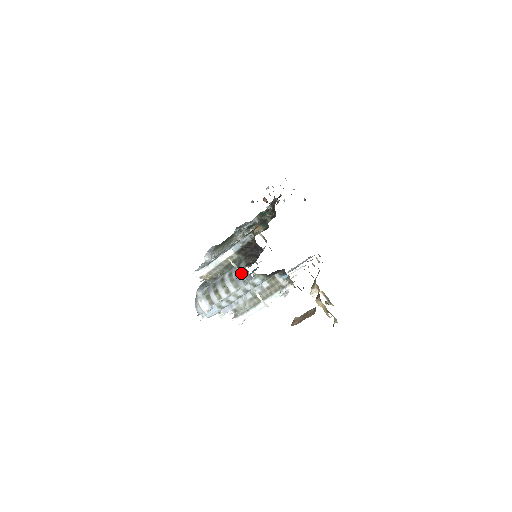
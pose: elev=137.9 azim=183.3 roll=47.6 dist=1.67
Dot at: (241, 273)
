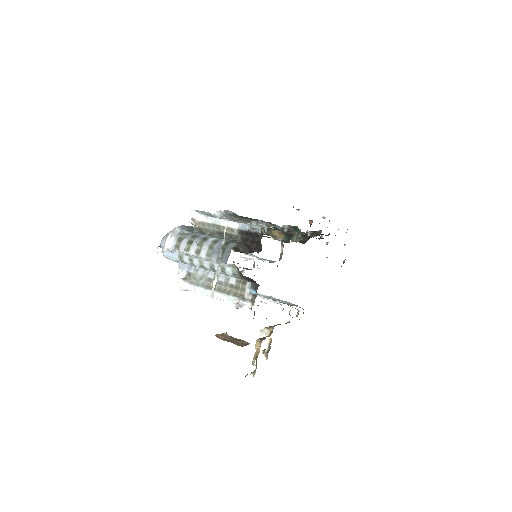
Dot at: (224, 249)
